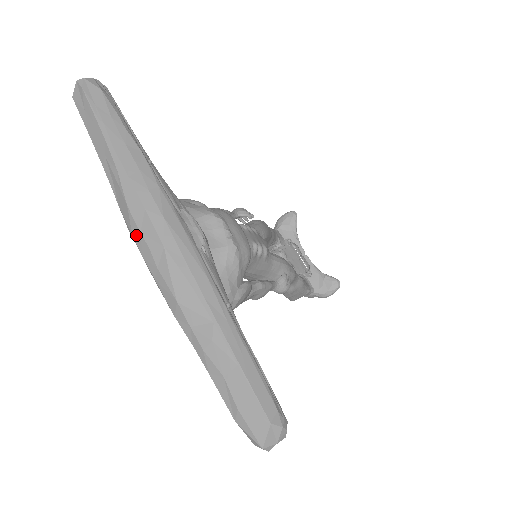
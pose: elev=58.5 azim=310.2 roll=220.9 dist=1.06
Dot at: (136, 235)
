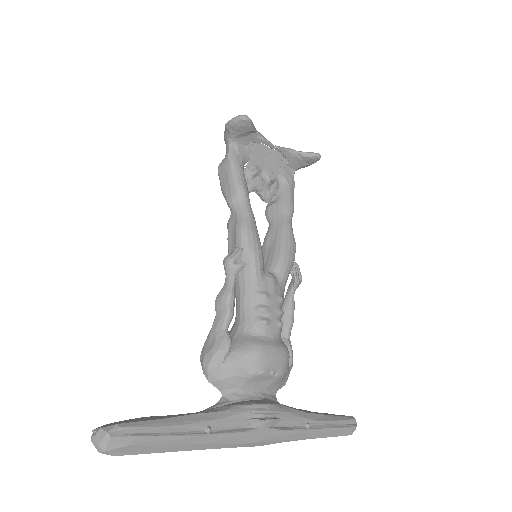
Dot at: occluded
